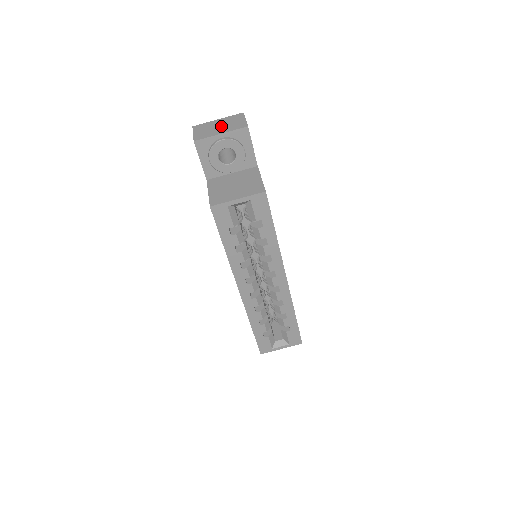
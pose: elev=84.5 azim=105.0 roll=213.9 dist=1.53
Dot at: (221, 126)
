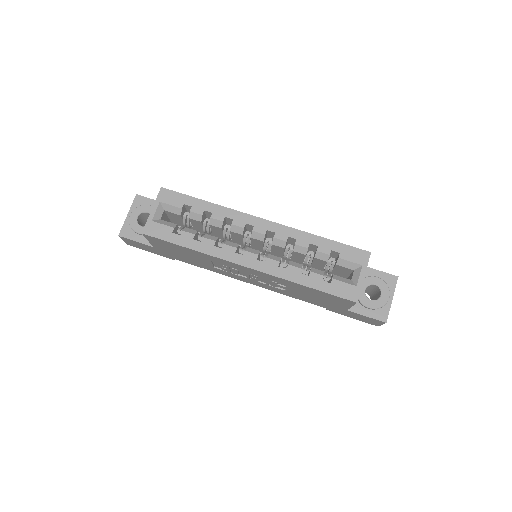
Dot at: occluded
